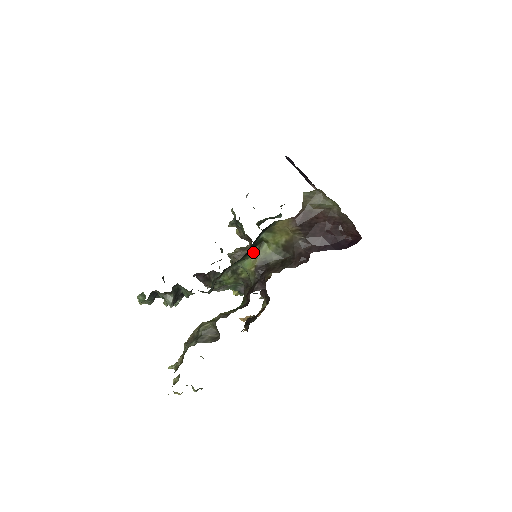
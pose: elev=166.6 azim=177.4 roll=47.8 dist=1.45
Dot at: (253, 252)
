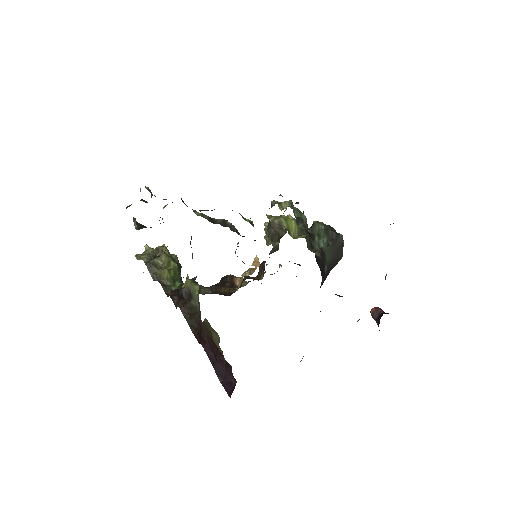
Dot at: occluded
